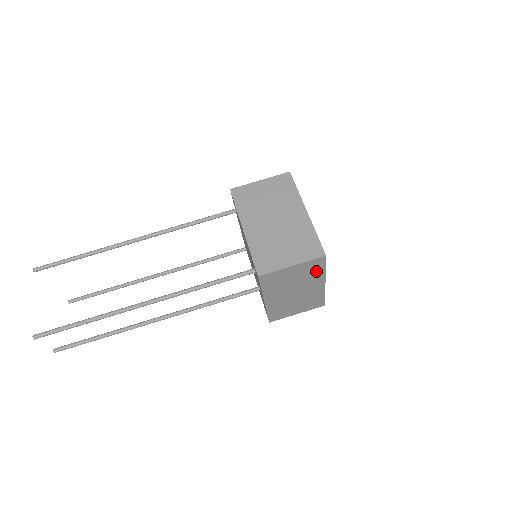
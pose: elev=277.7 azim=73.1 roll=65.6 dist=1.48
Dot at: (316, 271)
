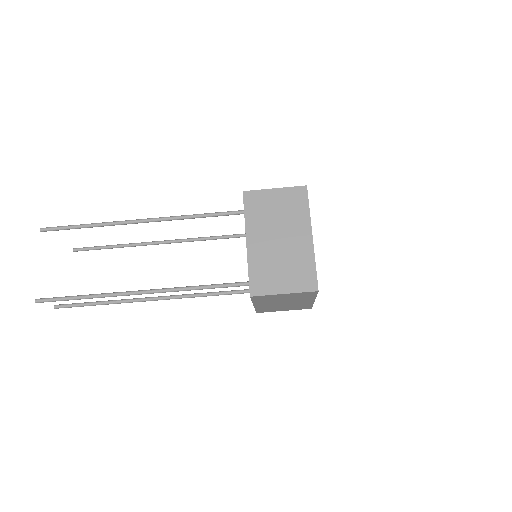
Dot at: (307, 296)
